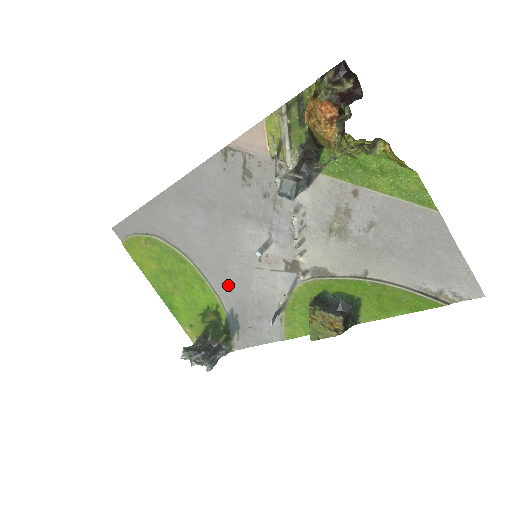
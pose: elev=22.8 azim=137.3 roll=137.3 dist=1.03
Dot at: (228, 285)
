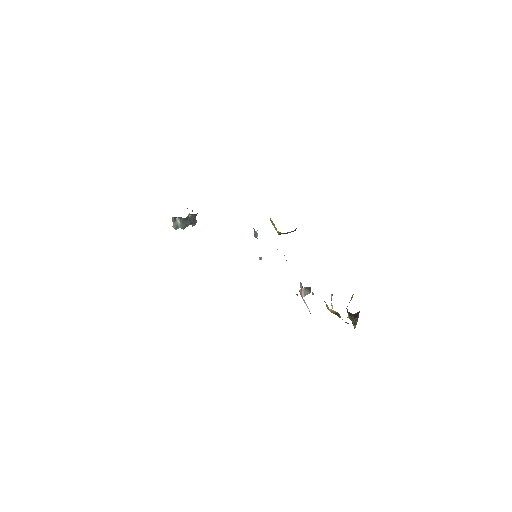
Dot at: occluded
